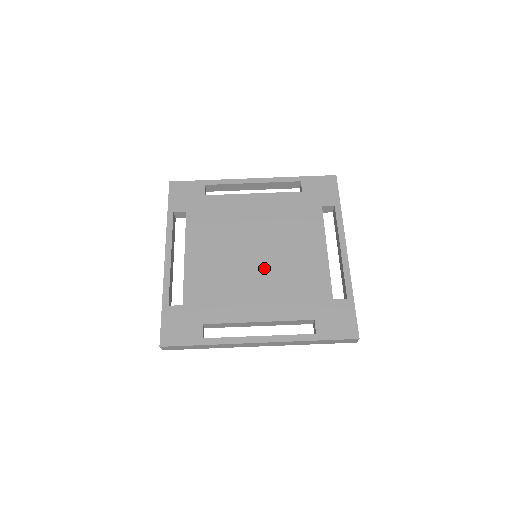
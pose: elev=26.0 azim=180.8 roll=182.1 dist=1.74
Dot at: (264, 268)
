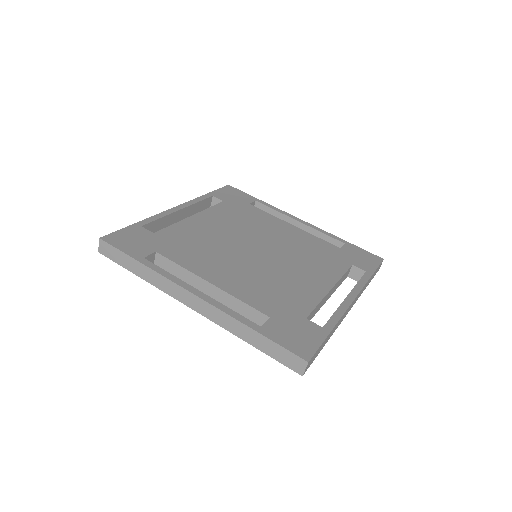
Dot at: (255, 260)
